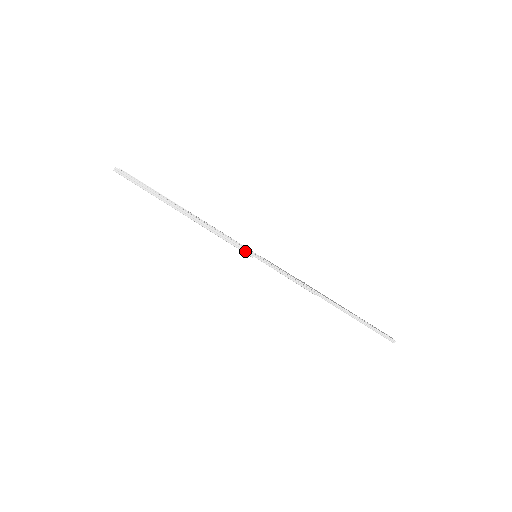
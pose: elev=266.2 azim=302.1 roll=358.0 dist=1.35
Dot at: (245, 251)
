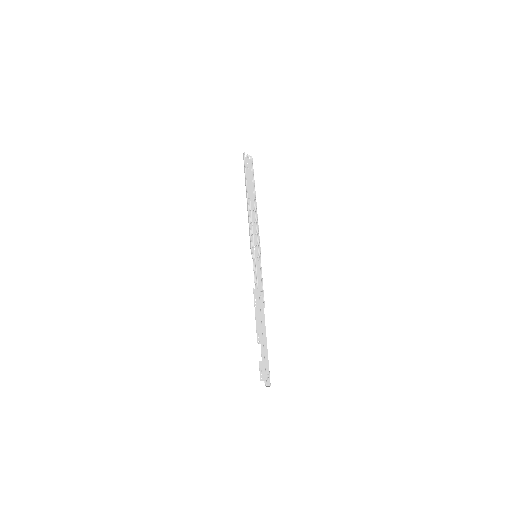
Dot at: (251, 247)
